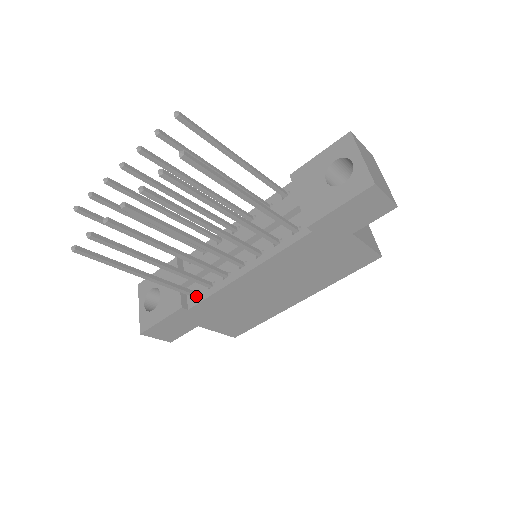
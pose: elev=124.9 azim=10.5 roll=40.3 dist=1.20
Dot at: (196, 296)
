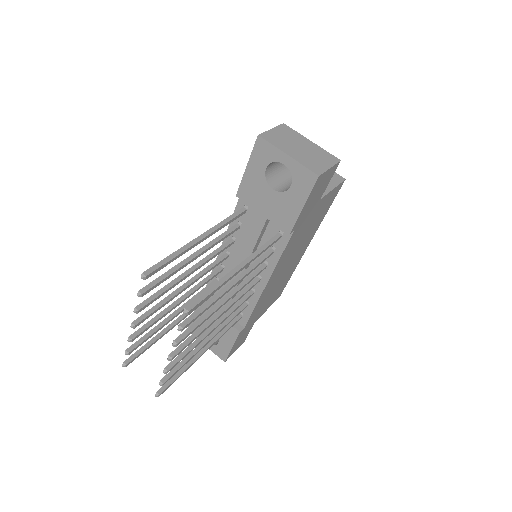
Dot at: (242, 317)
